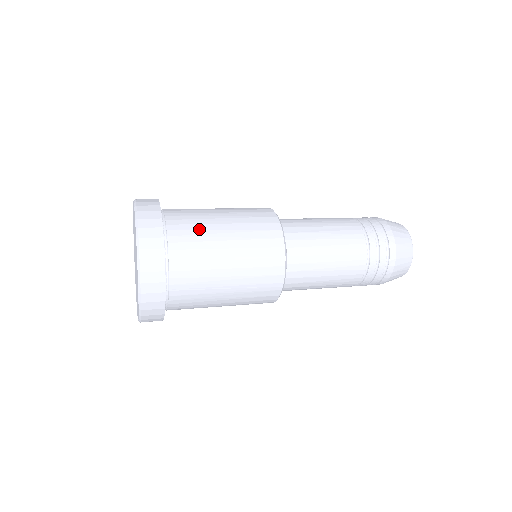
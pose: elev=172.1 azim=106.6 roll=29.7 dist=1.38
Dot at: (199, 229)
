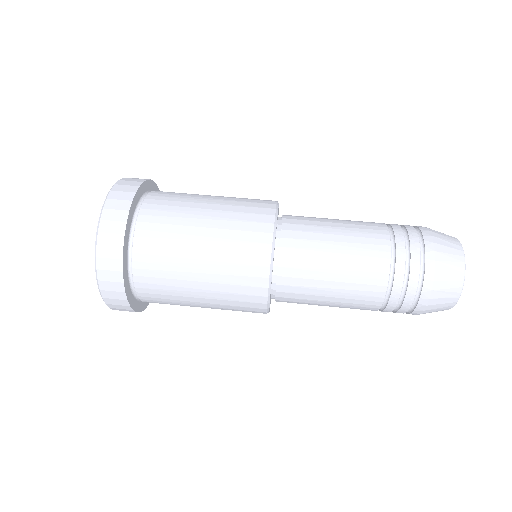
Dot at: (169, 285)
